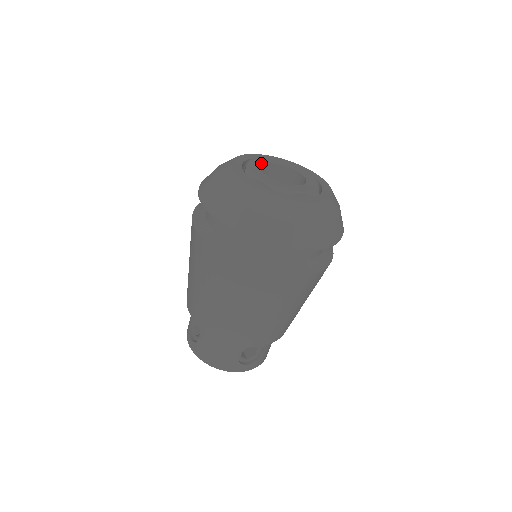
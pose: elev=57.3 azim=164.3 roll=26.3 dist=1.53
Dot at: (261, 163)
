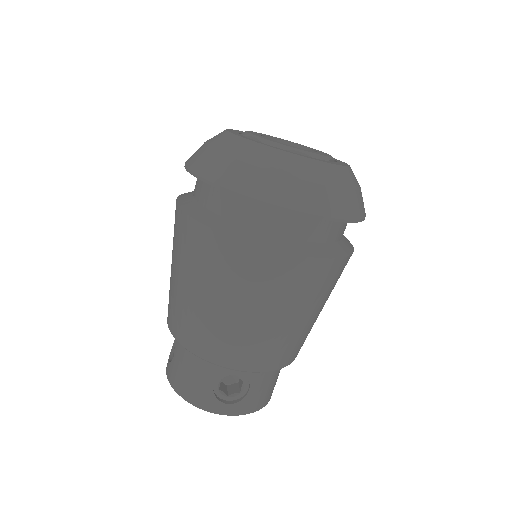
Dot at: (267, 135)
